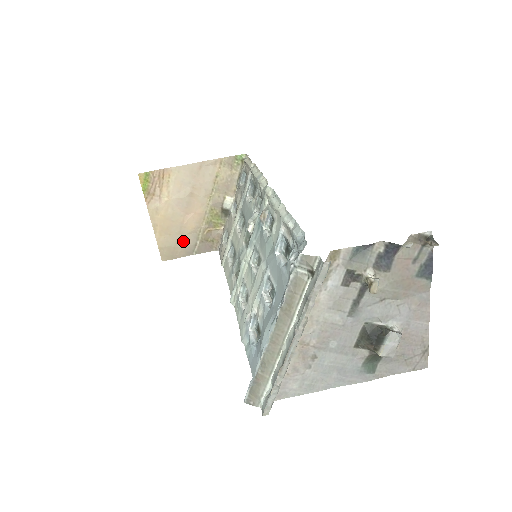
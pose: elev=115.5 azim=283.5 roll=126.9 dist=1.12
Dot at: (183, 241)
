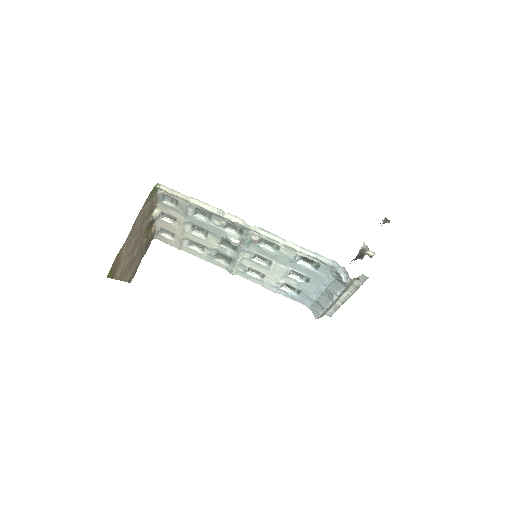
Dot at: (137, 261)
